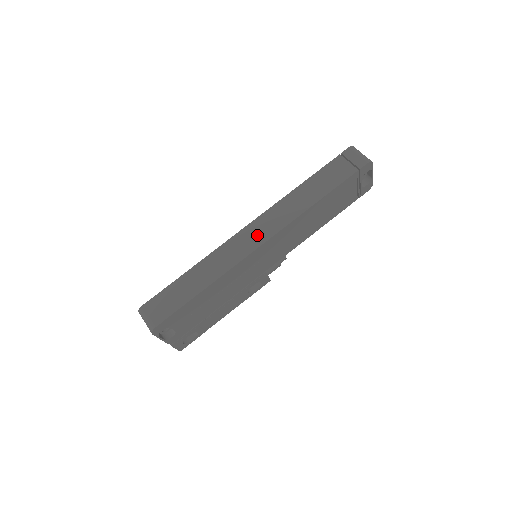
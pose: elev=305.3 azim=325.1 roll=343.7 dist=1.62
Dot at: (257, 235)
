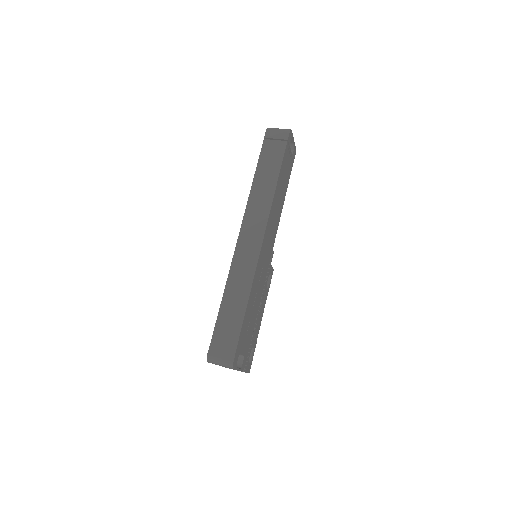
Dot at: (253, 236)
